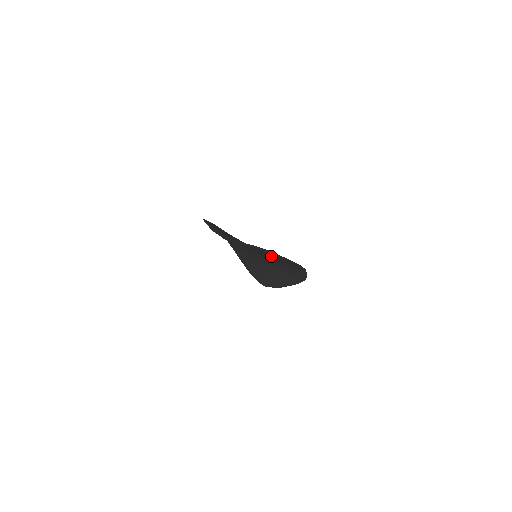
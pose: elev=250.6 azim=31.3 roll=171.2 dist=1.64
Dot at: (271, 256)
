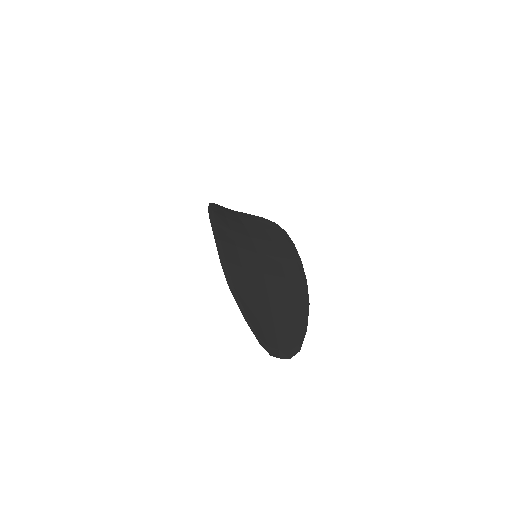
Dot at: (291, 299)
